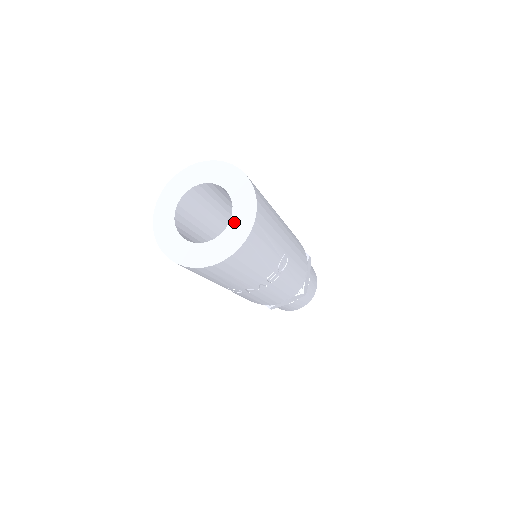
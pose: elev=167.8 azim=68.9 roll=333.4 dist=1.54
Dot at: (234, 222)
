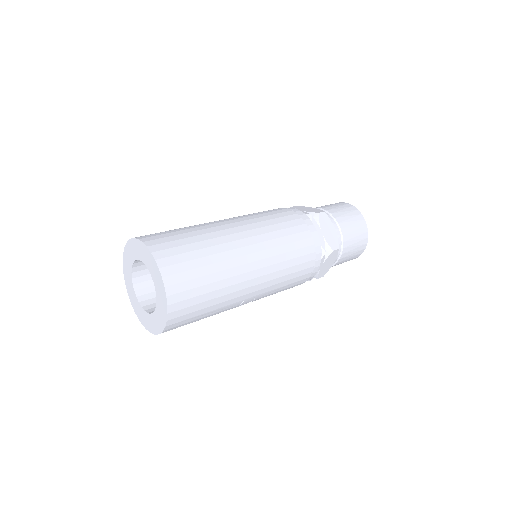
Dot at: (156, 314)
